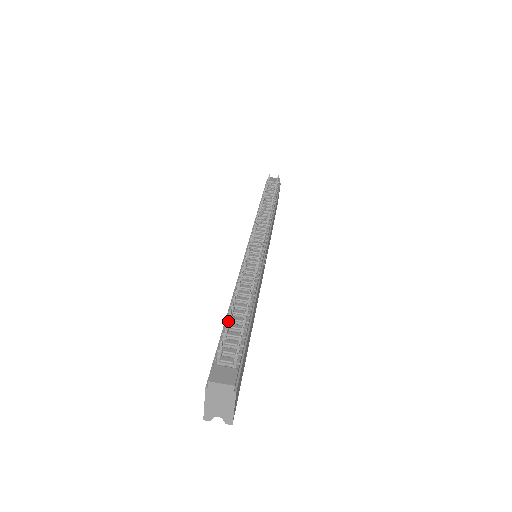
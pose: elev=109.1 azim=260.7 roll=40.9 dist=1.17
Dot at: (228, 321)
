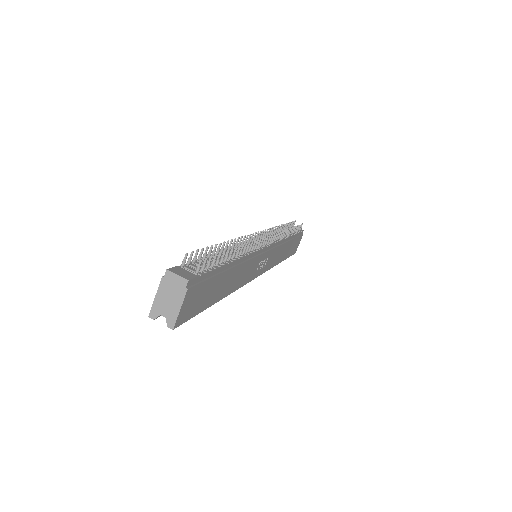
Dot at: (206, 251)
